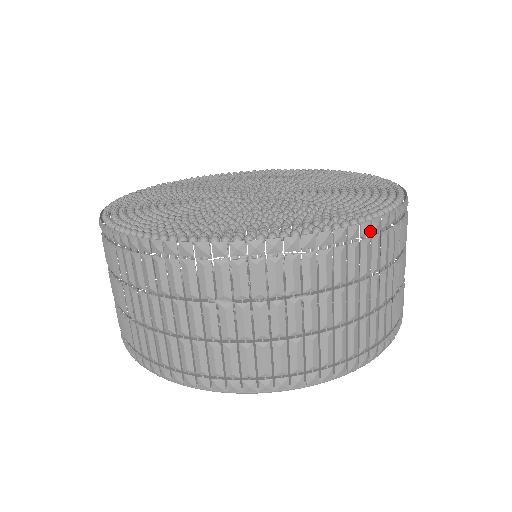
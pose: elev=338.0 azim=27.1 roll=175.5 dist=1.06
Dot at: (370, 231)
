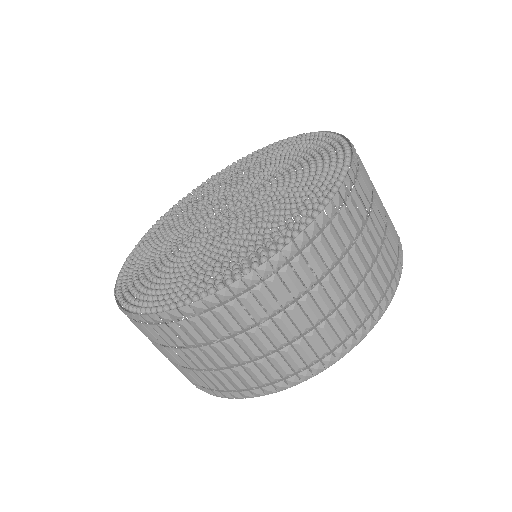
Dot at: (342, 200)
